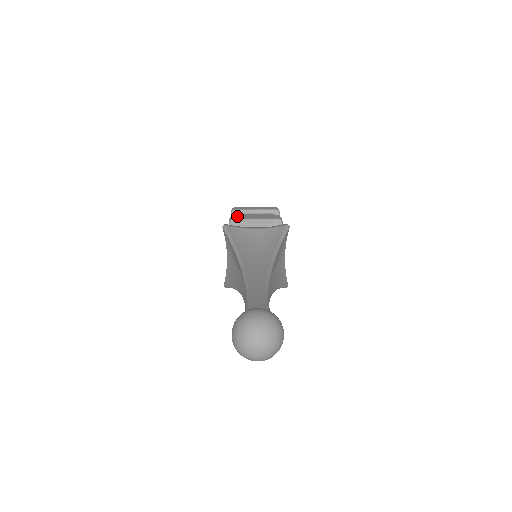
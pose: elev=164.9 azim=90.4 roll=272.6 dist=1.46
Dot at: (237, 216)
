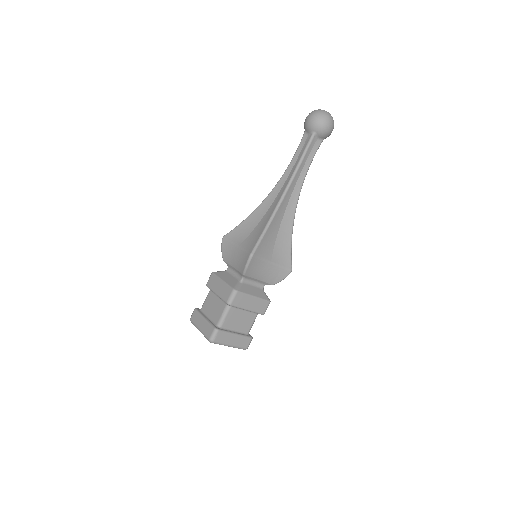
Dot at: occluded
